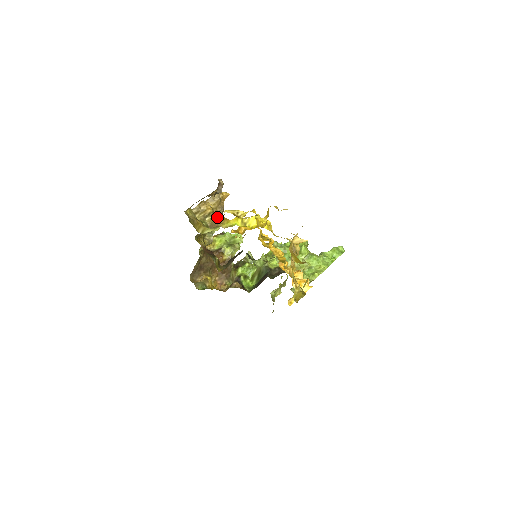
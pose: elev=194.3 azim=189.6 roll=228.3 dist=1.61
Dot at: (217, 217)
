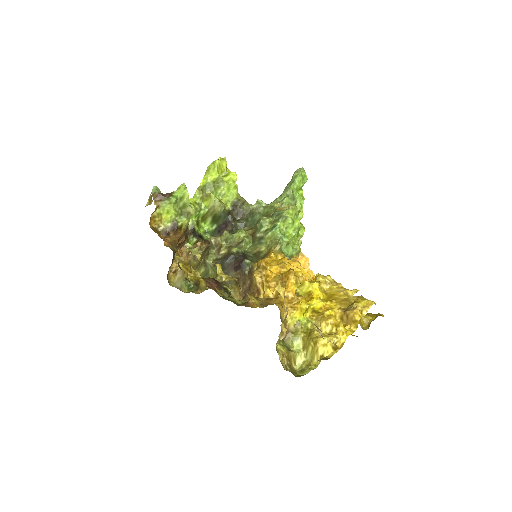
Dot at: (281, 320)
